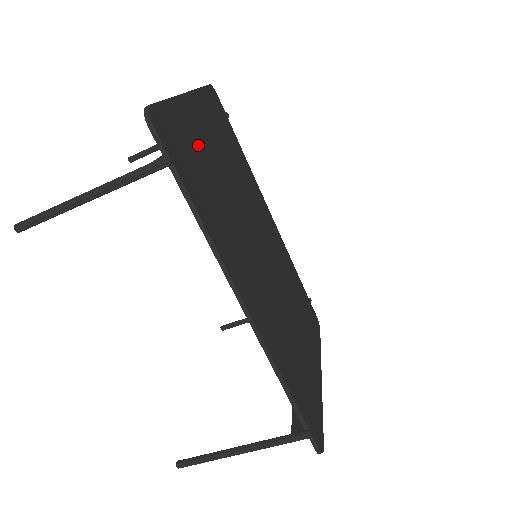
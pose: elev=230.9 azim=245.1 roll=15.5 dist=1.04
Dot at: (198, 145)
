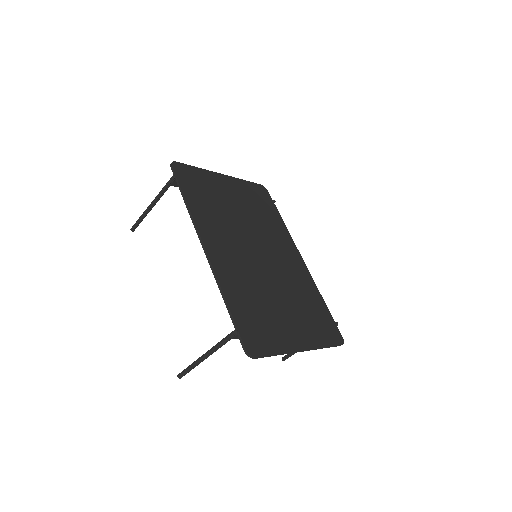
Dot at: (214, 189)
